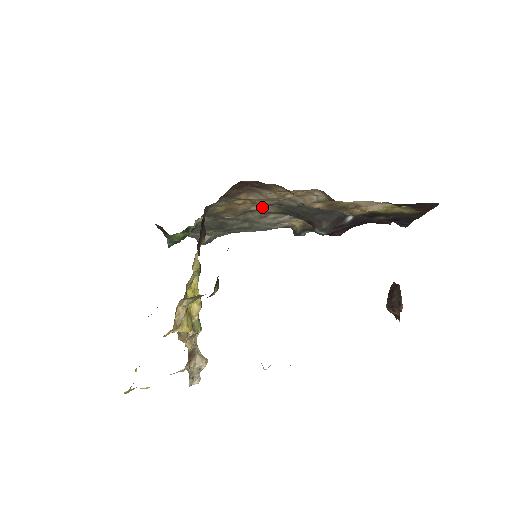
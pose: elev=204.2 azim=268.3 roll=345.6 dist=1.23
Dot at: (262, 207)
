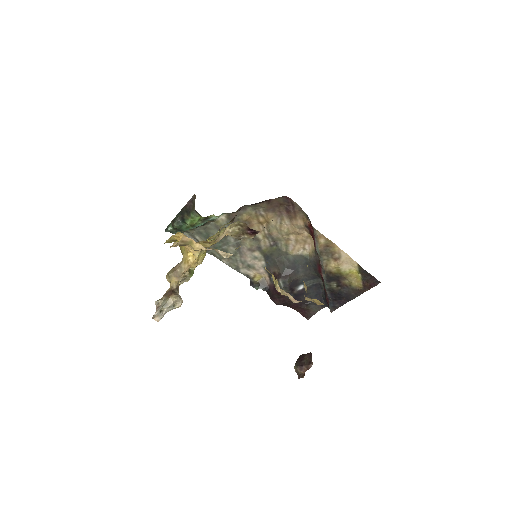
Dot at: (263, 238)
